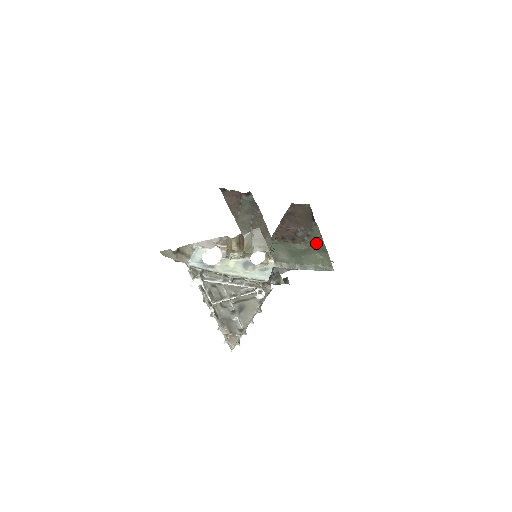
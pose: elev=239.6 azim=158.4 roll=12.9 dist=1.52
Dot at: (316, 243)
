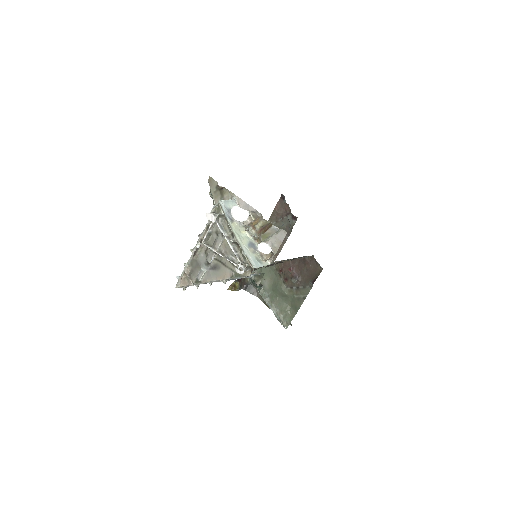
Dot at: (297, 299)
